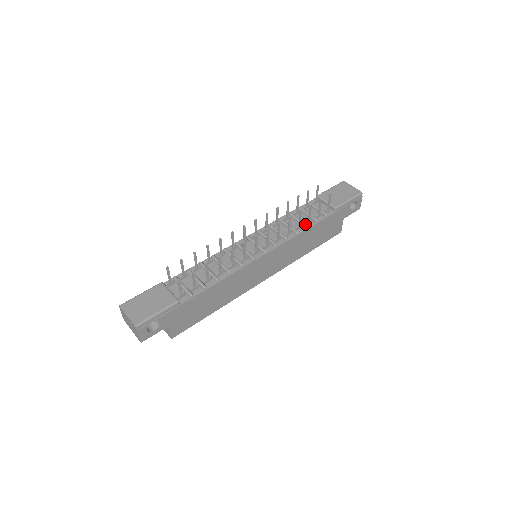
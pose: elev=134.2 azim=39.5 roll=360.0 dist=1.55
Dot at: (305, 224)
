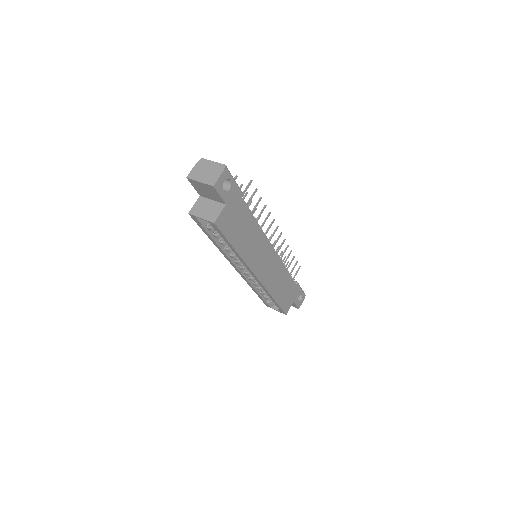
Dot at: occluded
